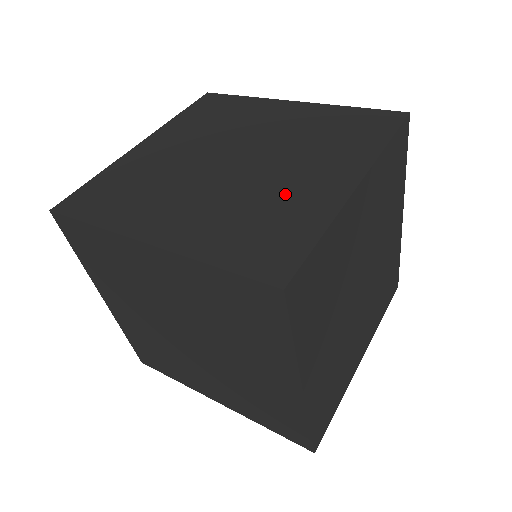
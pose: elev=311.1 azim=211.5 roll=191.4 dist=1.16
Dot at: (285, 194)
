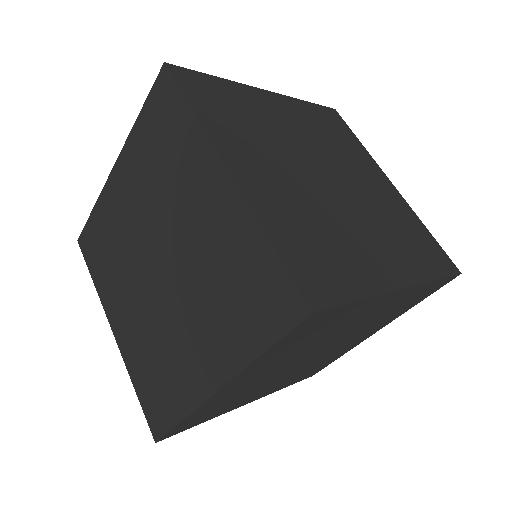
Dot at: (386, 205)
